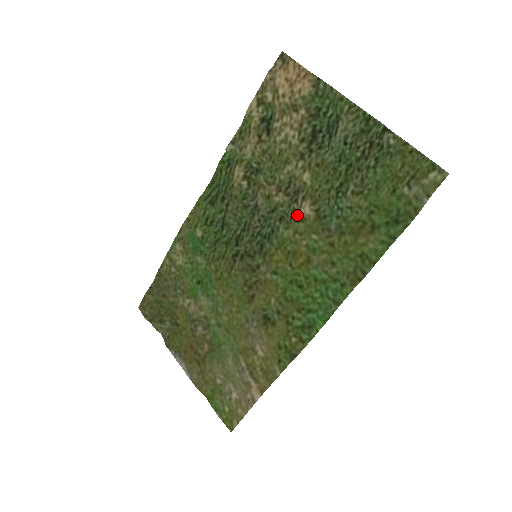
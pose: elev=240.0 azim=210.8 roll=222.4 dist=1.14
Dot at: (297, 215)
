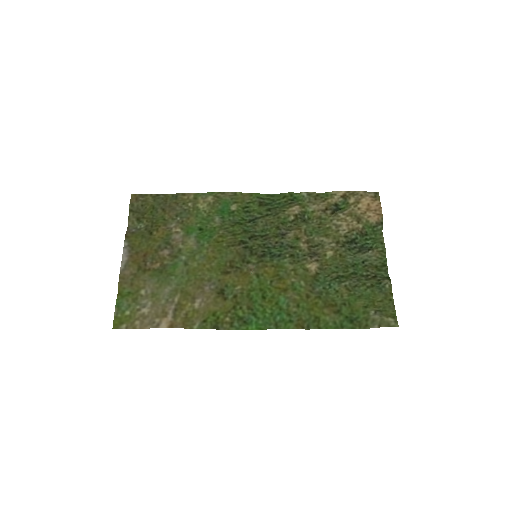
Dot at: (305, 264)
